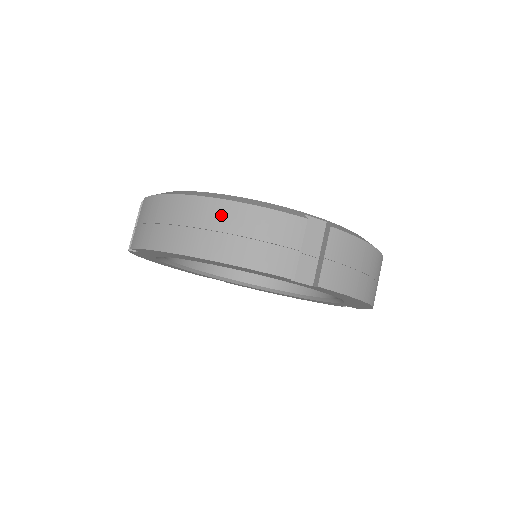
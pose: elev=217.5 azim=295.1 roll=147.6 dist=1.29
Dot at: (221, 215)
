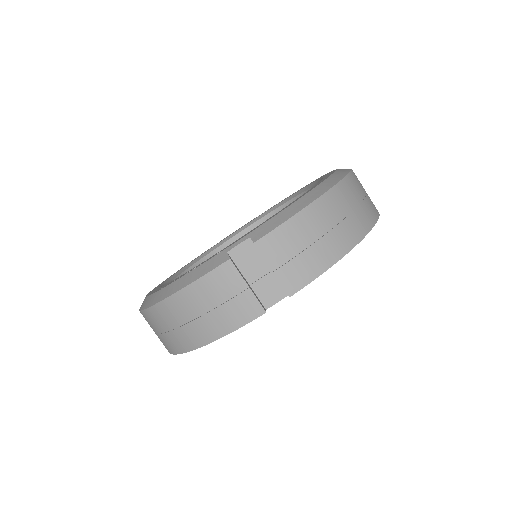
Dot at: (176, 311)
